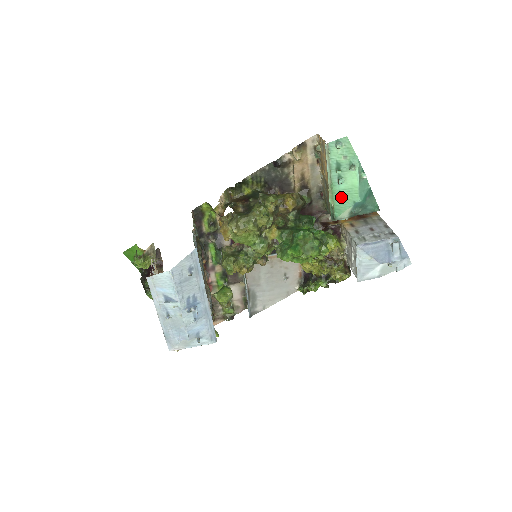
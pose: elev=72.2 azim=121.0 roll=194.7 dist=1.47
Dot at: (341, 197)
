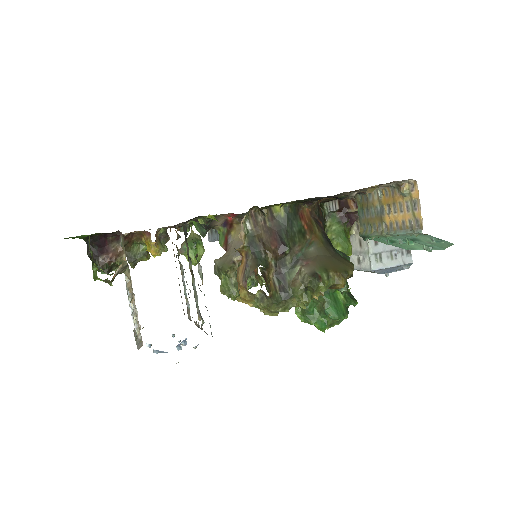
Dot at: occluded
